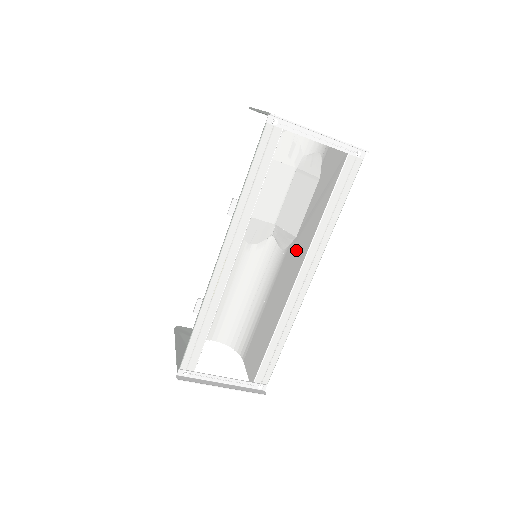
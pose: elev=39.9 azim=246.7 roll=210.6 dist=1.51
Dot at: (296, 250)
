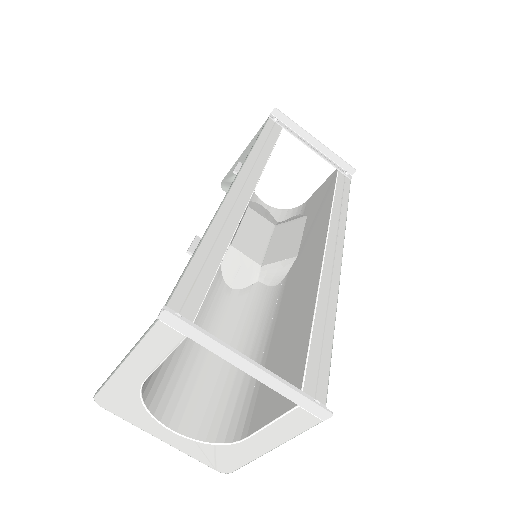
Dot at: (305, 253)
